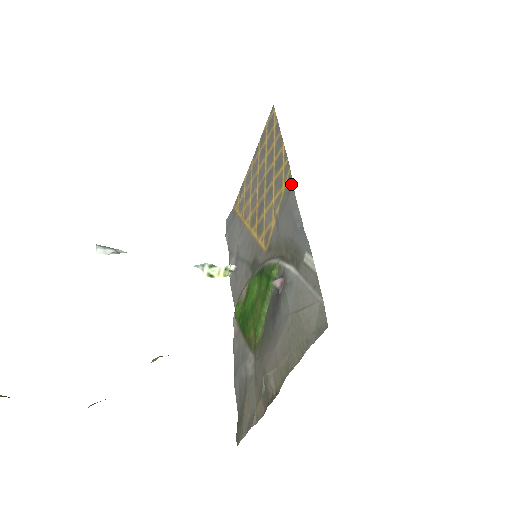
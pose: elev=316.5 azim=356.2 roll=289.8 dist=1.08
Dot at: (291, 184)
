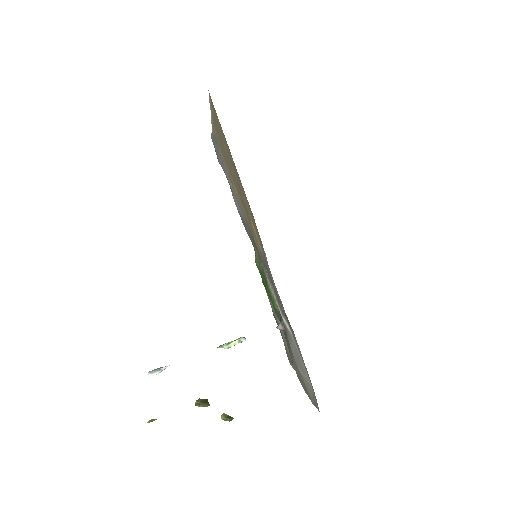
Dot at: (264, 251)
